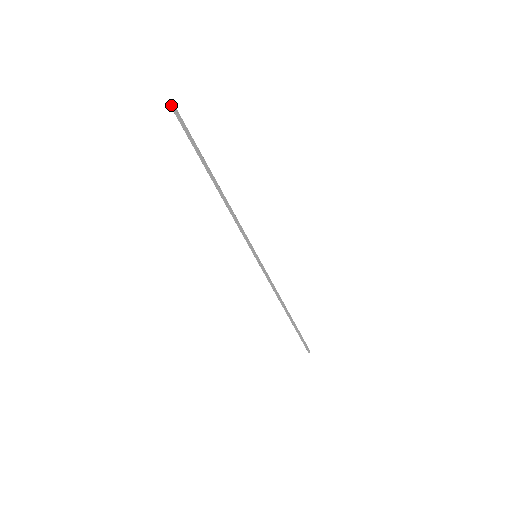
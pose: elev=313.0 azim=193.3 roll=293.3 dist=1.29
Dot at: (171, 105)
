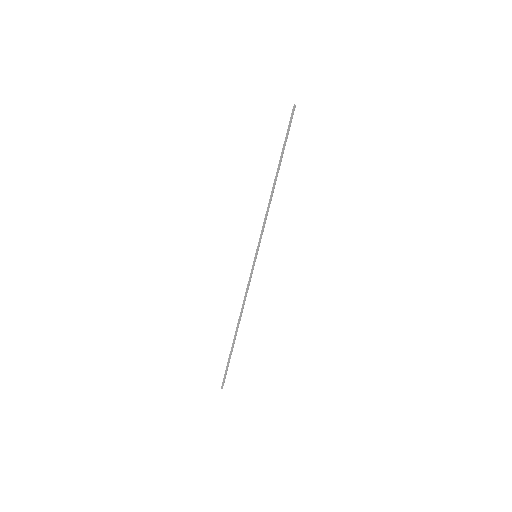
Dot at: (294, 108)
